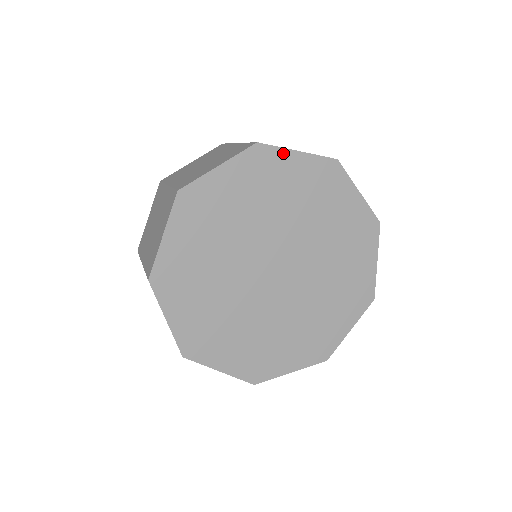
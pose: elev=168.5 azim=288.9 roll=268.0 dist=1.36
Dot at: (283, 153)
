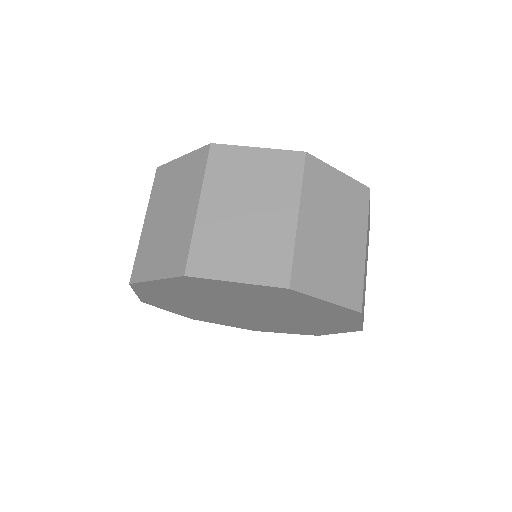
Dot at: (218, 281)
